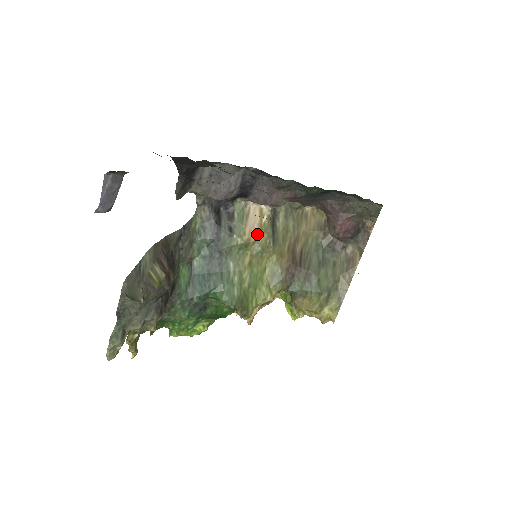
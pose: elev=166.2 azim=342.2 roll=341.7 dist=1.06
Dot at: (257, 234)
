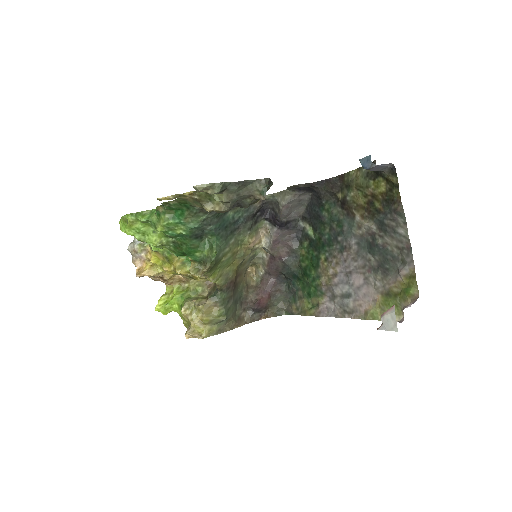
Dot at: (252, 247)
